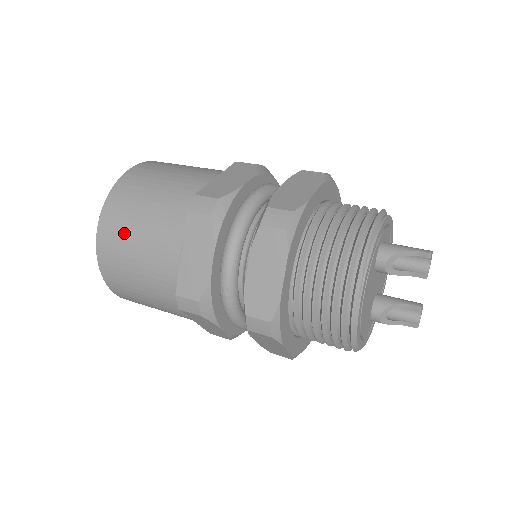
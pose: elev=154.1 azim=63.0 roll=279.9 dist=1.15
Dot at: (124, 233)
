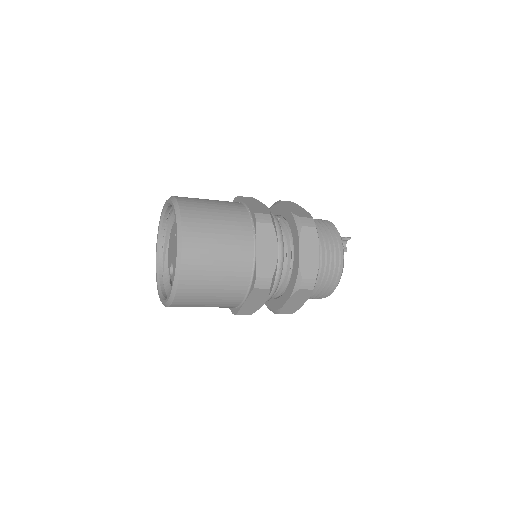
Dot at: (207, 242)
